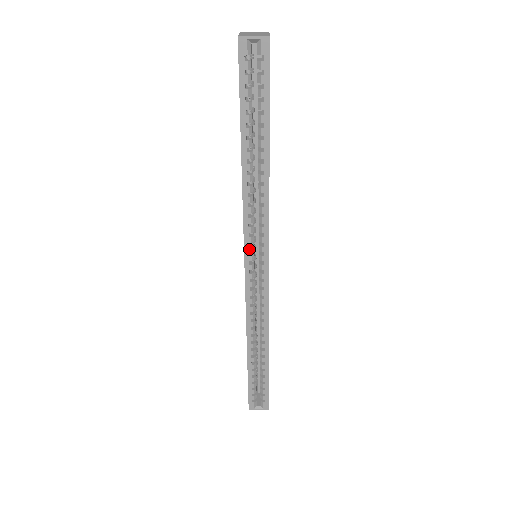
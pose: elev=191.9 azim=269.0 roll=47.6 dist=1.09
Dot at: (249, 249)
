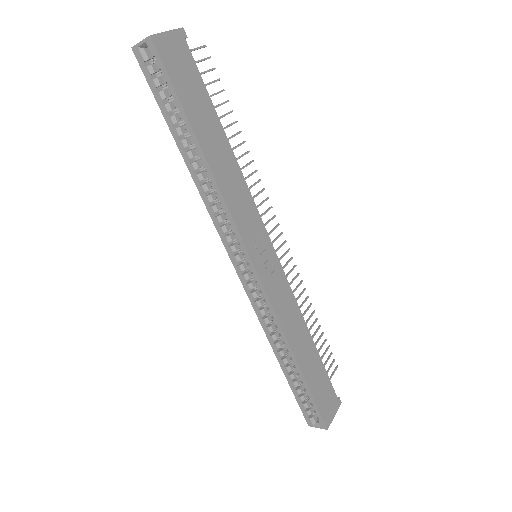
Dot at: (230, 249)
